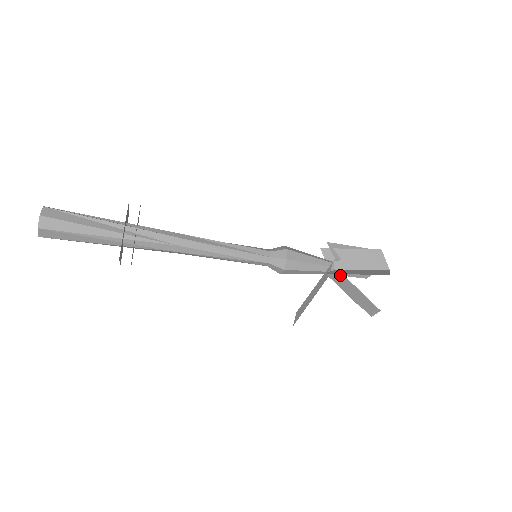
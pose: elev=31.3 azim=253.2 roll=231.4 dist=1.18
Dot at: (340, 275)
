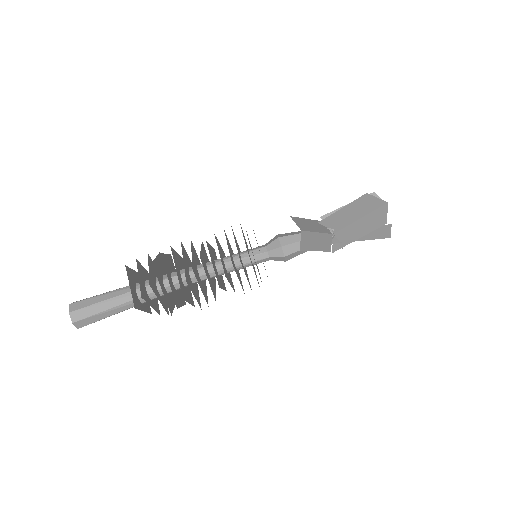
Dot at: (339, 226)
